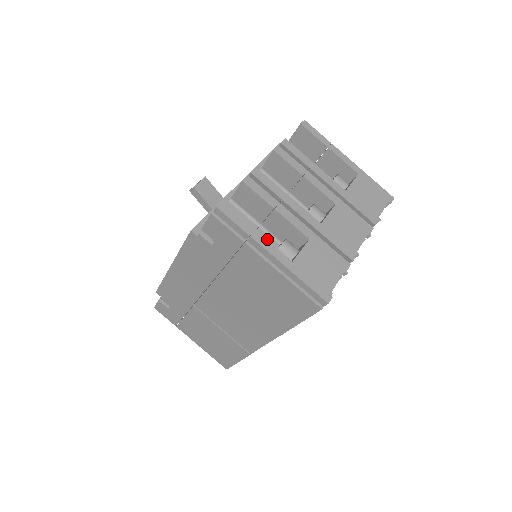
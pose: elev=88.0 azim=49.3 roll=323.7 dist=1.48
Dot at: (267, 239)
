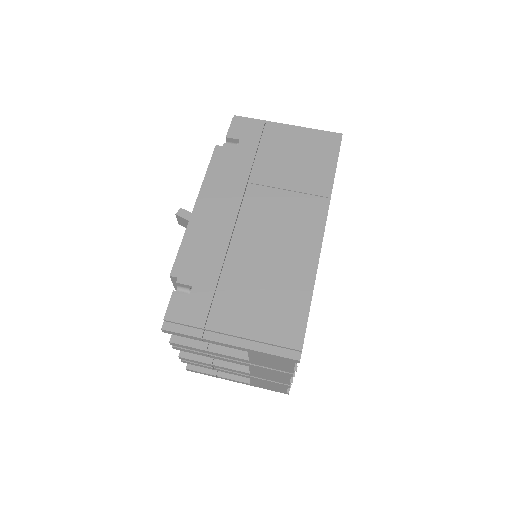
Dot at: occluded
